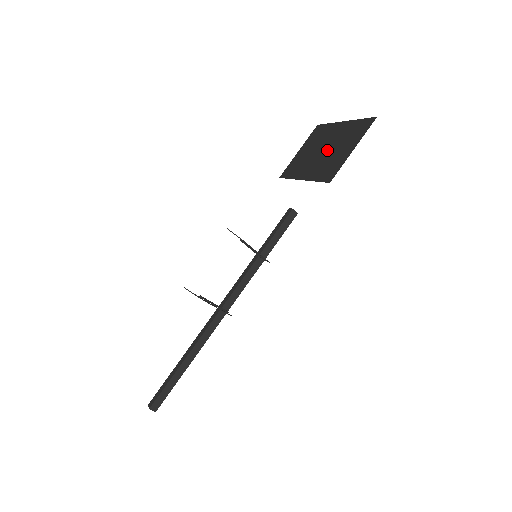
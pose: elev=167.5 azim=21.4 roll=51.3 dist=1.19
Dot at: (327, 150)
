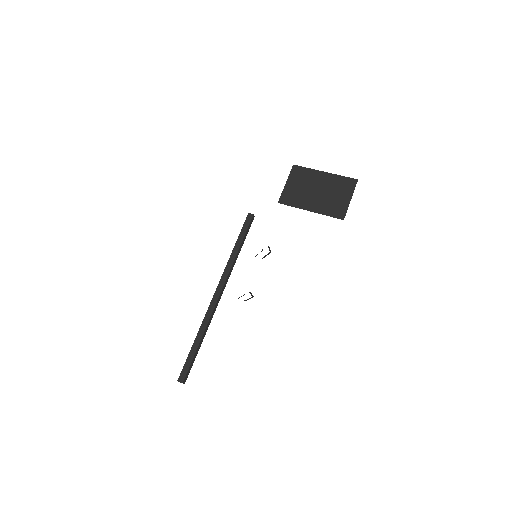
Dot at: (323, 192)
